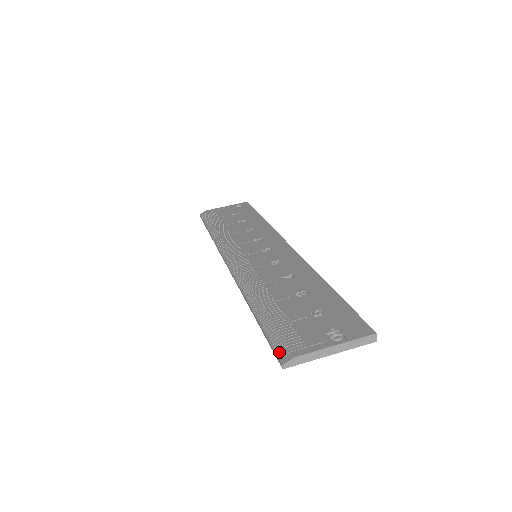
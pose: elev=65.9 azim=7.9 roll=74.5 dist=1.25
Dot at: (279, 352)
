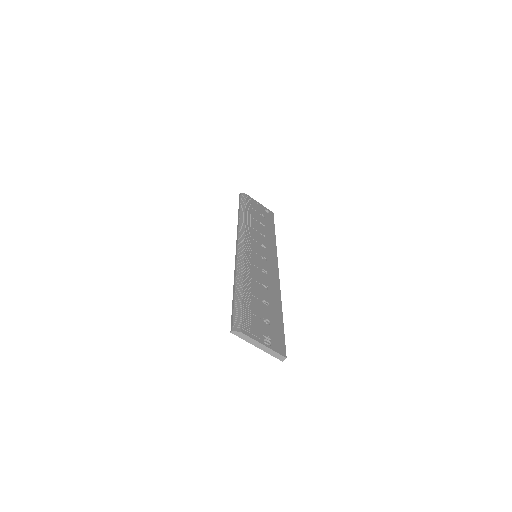
Dot at: (235, 323)
